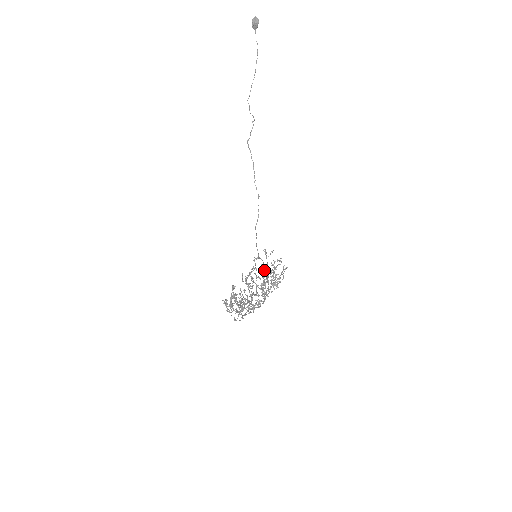
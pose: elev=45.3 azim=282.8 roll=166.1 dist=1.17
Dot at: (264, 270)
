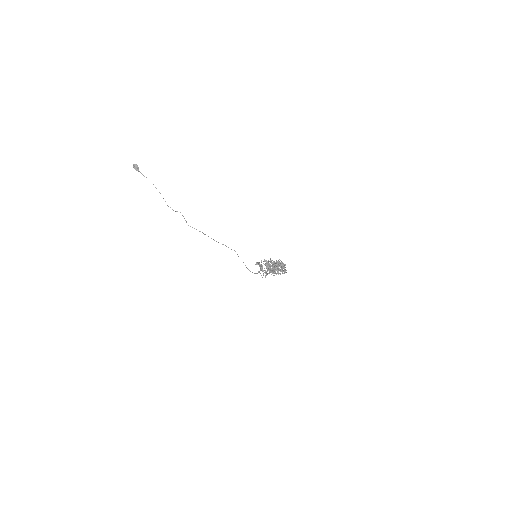
Dot at: occluded
